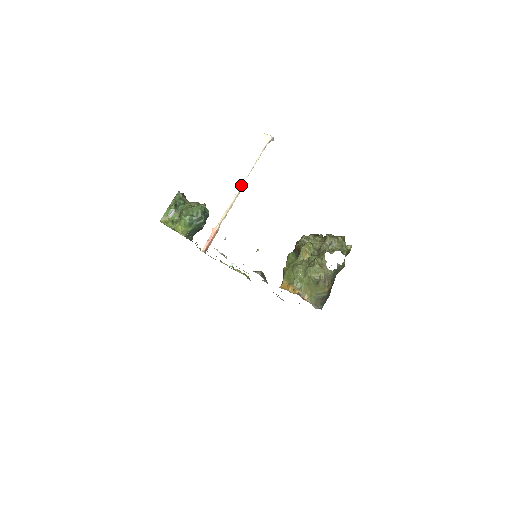
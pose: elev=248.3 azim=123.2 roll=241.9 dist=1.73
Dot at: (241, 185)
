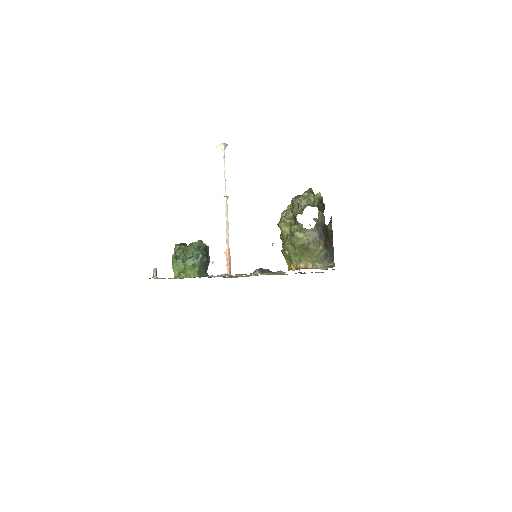
Dot at: (225, 202)
